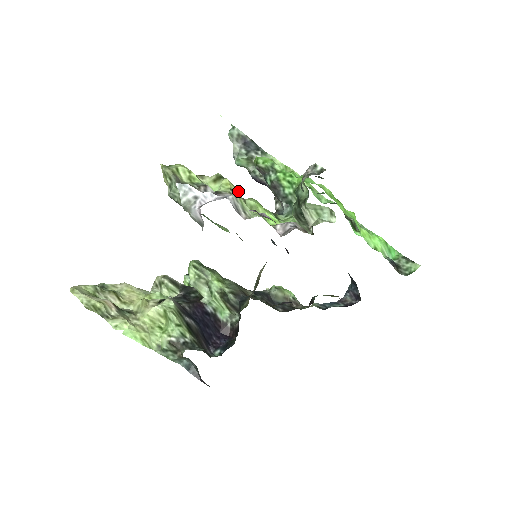
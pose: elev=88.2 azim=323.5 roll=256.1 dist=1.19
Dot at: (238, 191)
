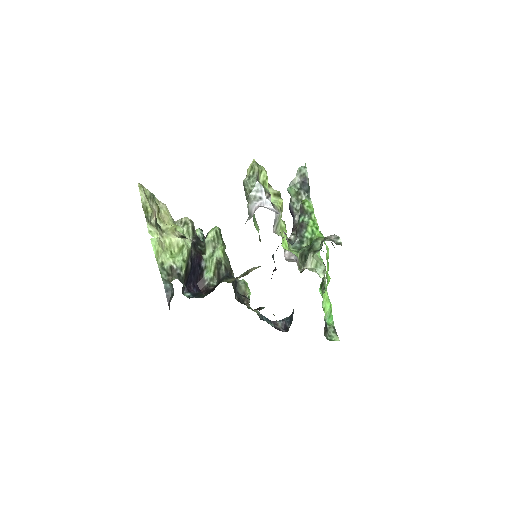
Dot at: occluded
